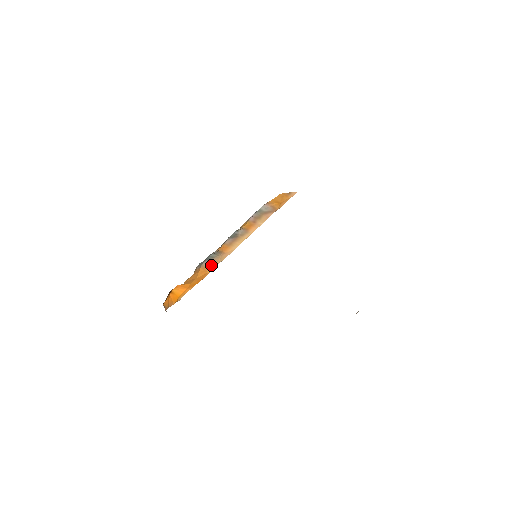
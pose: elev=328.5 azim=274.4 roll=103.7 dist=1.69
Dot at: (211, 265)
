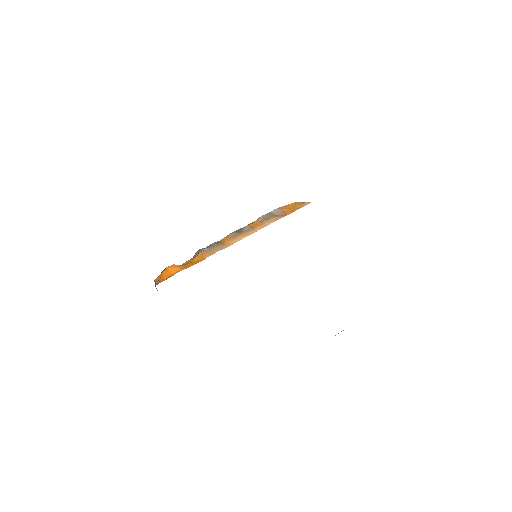
Dot at: (210, 252)
